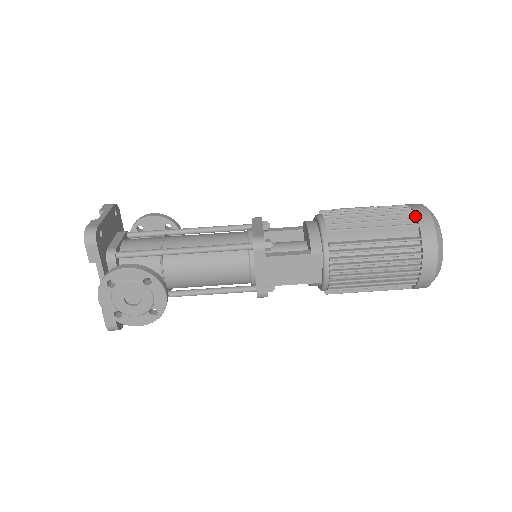
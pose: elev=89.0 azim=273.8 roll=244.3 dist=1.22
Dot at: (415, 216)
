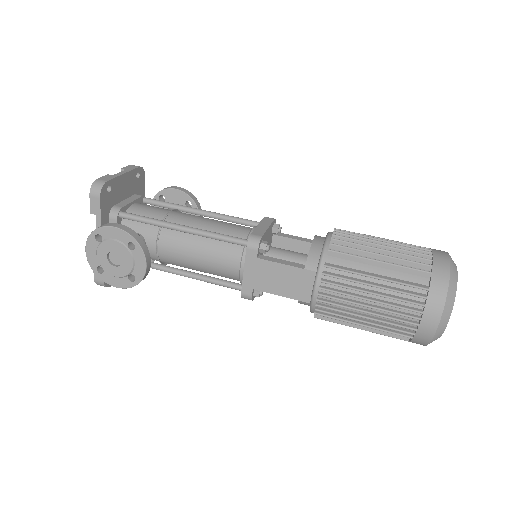
Dot at: (432, 263)
